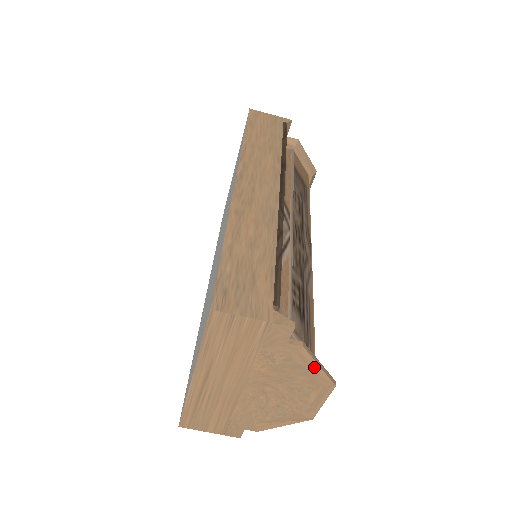
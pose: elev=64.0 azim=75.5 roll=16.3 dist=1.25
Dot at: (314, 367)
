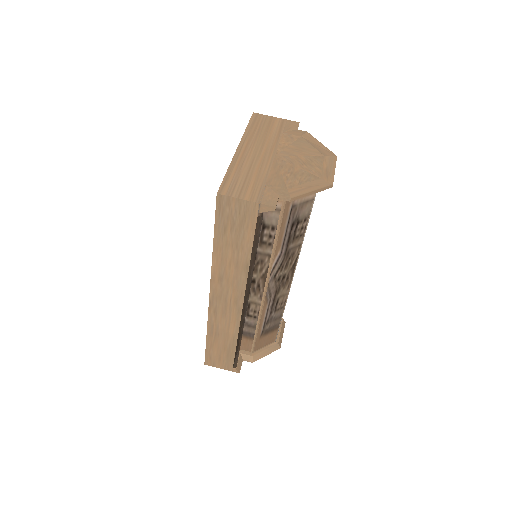
Dot at: (318, 144)
